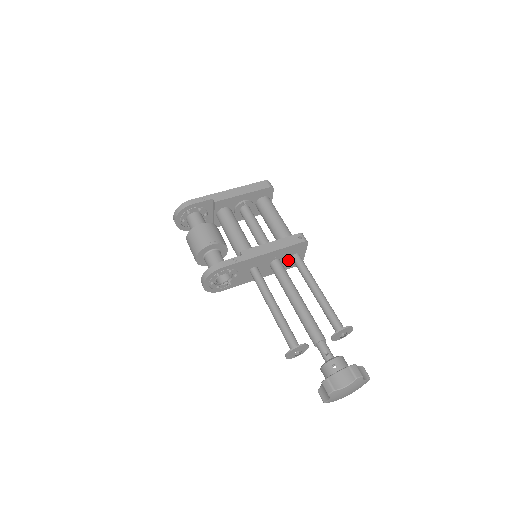
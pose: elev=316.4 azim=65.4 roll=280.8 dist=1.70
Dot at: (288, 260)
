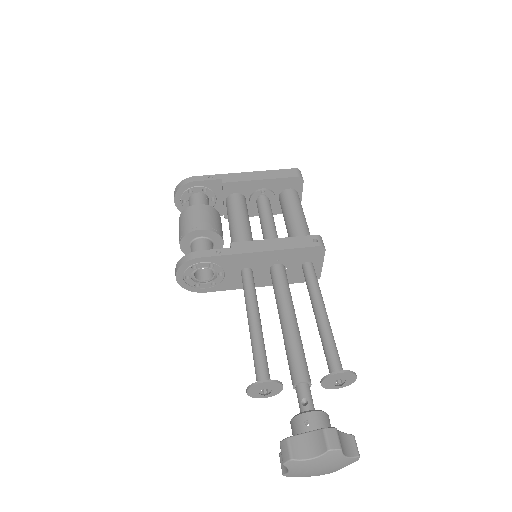
Dot at: (297, 269)
